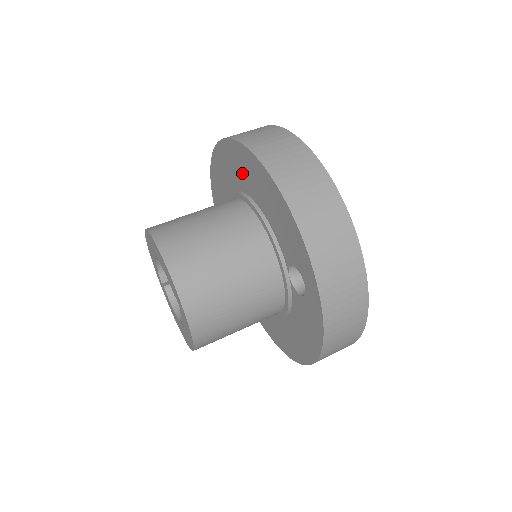
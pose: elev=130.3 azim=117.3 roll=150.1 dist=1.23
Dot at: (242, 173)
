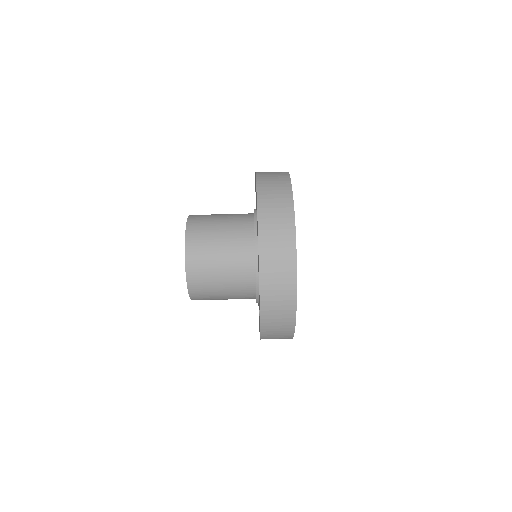
Dot at: occluded
